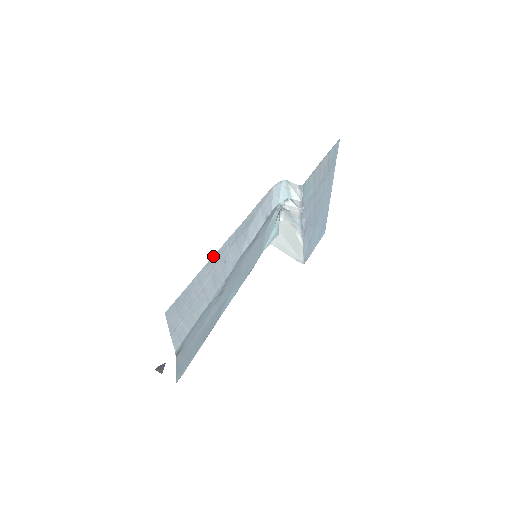
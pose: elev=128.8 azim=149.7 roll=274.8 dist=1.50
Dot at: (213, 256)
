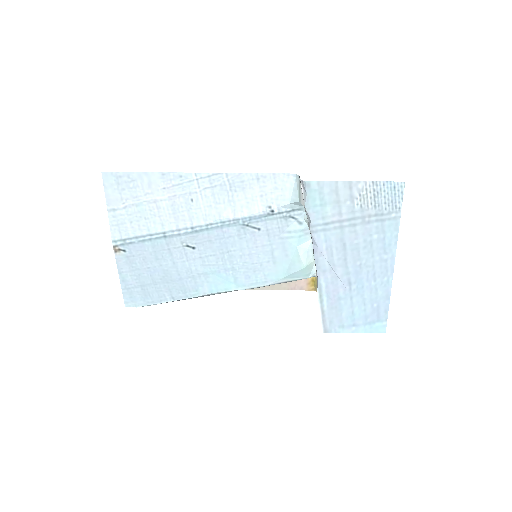
Dot at: (172, 173)
